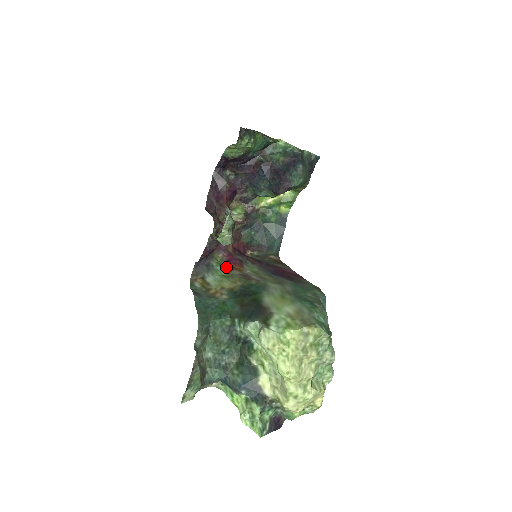
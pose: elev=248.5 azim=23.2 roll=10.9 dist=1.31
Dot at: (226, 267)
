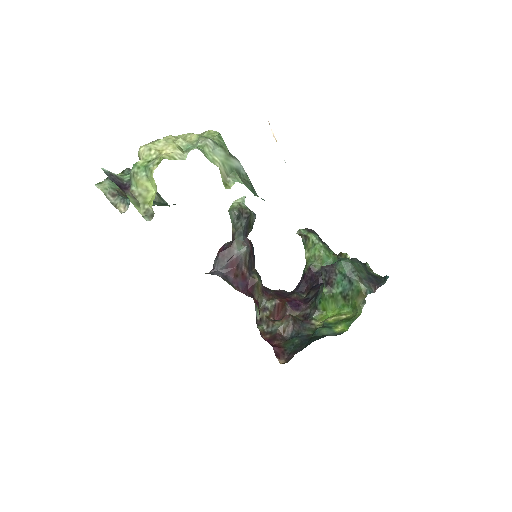
Dot at: occluded
